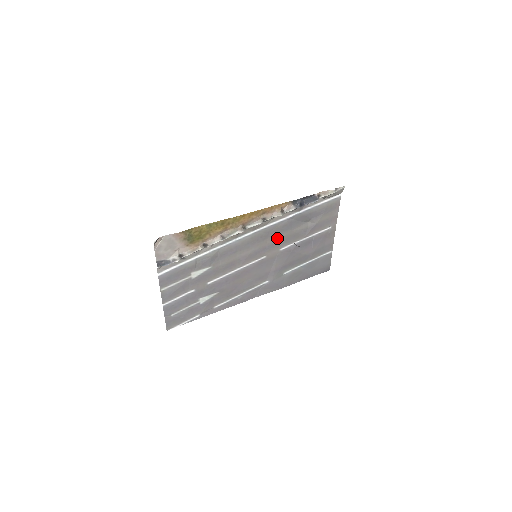
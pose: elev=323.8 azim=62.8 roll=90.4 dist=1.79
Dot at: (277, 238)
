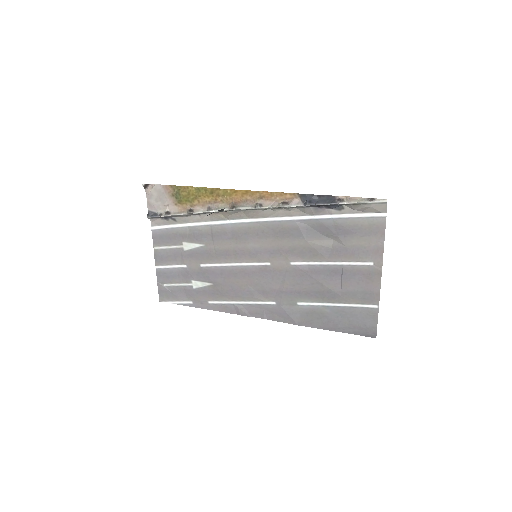
Dot at: (285, 243)
